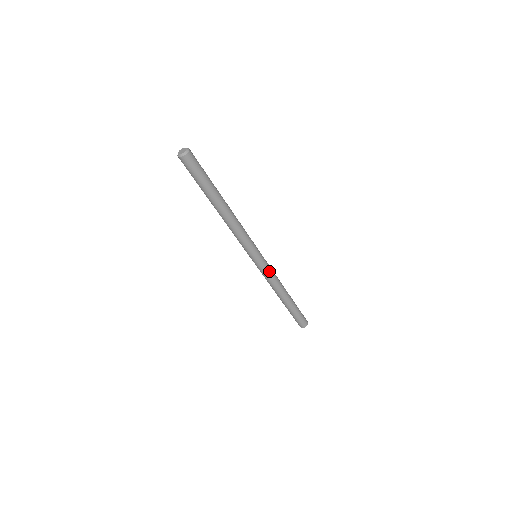
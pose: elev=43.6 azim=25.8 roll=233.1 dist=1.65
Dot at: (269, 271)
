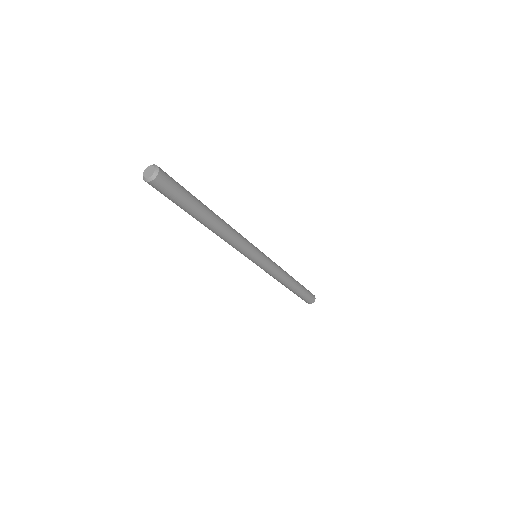
Dot at: (270, 270)
